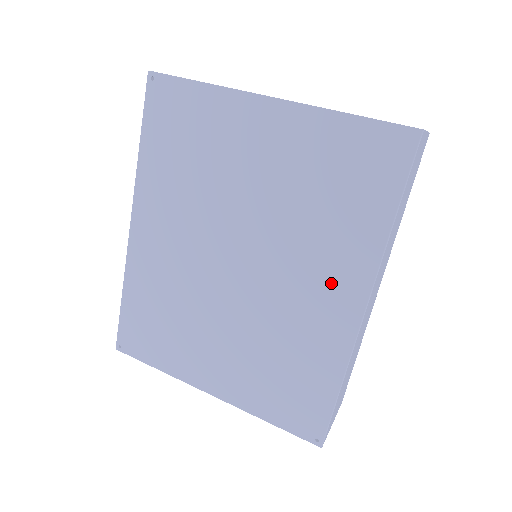
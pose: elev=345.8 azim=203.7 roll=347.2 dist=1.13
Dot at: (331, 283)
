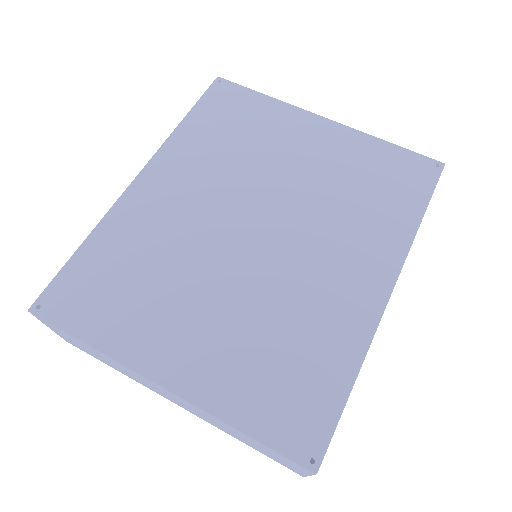
Dot at: (358, 262)
